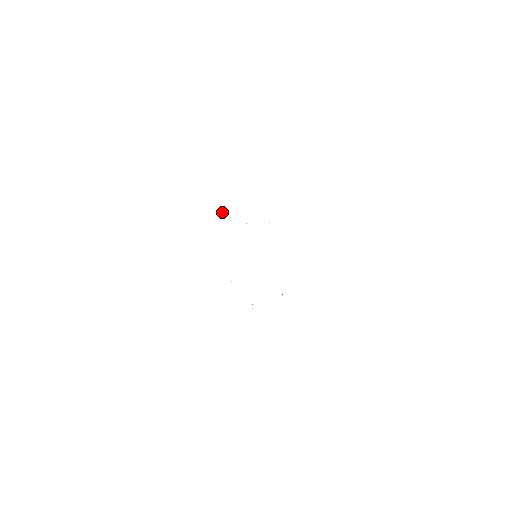
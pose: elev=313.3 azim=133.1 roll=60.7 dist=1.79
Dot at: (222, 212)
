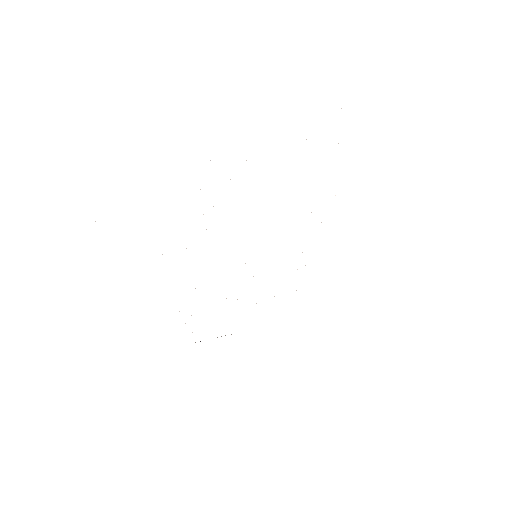
Dot at: occluded
